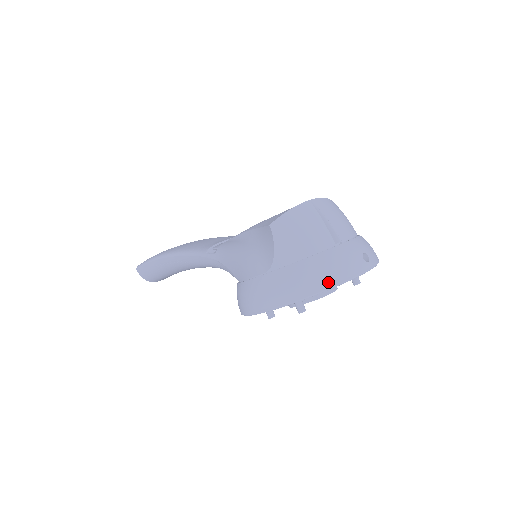
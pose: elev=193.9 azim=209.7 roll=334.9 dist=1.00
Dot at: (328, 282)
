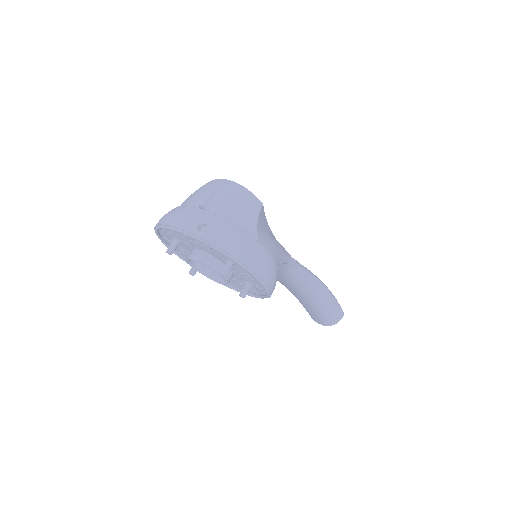
Dot at: (165, 221)
